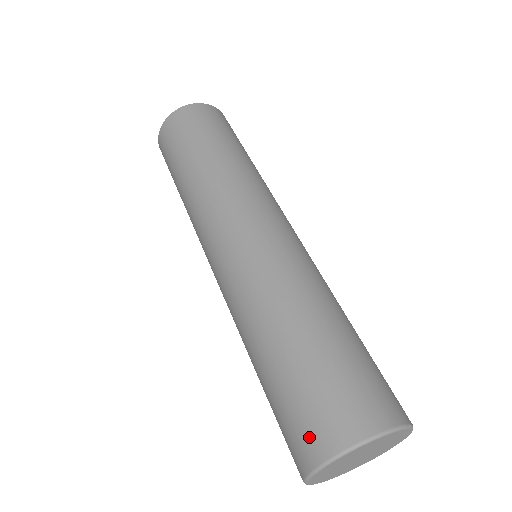
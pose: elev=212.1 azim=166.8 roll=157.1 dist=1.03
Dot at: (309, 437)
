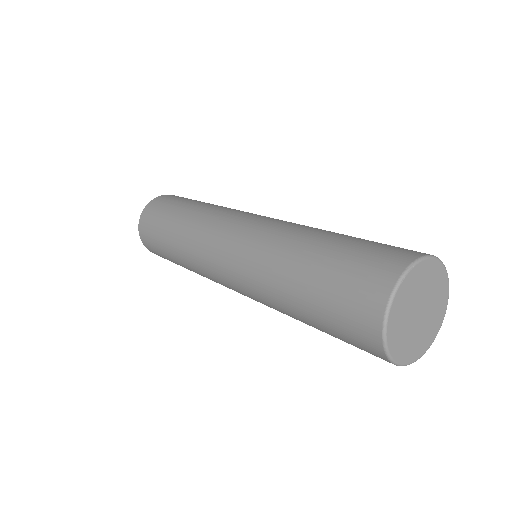
Dot at: (383, 263)
